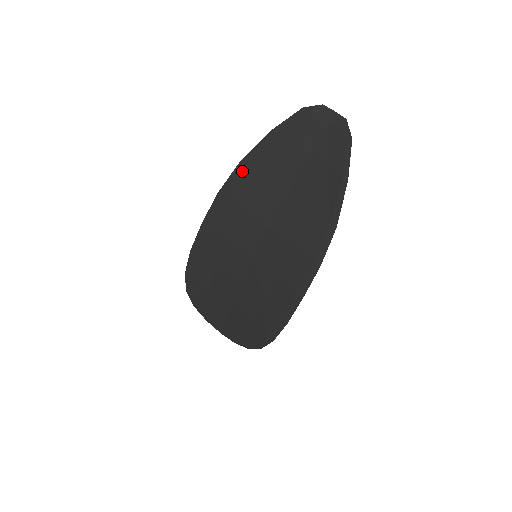
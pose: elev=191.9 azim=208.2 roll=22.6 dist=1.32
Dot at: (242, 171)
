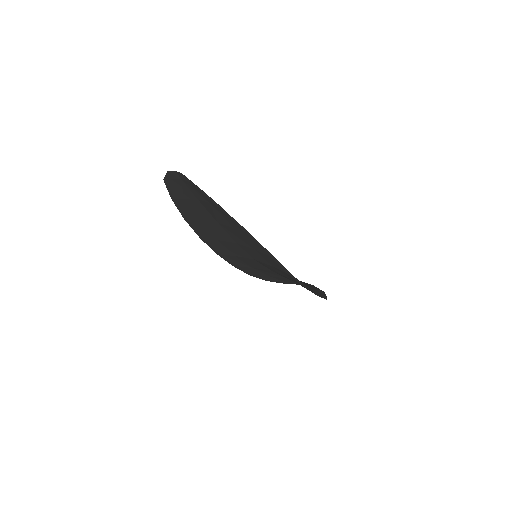
Dot at: (191, 223)
